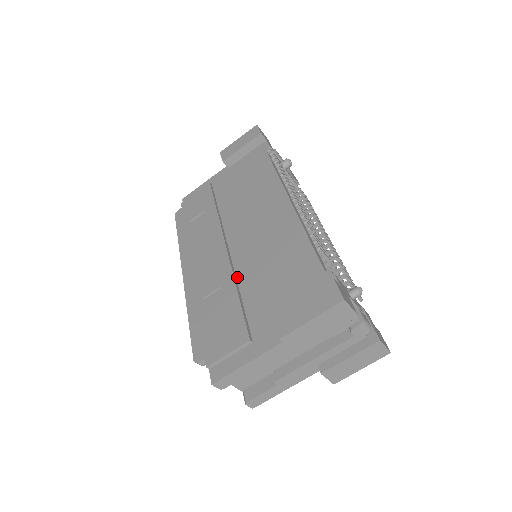
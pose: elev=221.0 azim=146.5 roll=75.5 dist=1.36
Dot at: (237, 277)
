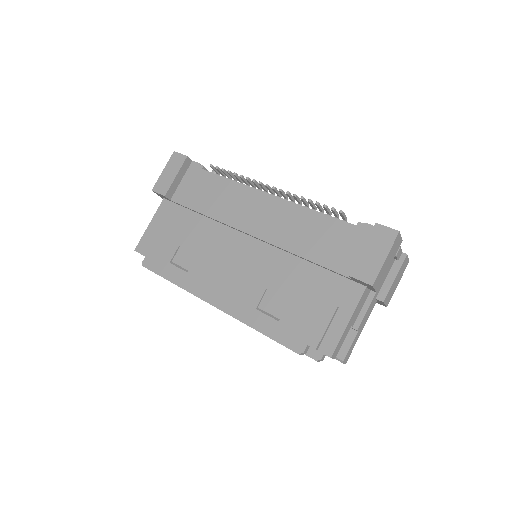
Dot at: (273, 274)
